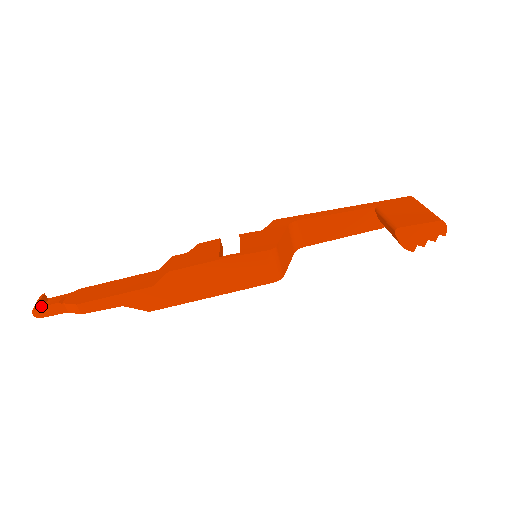
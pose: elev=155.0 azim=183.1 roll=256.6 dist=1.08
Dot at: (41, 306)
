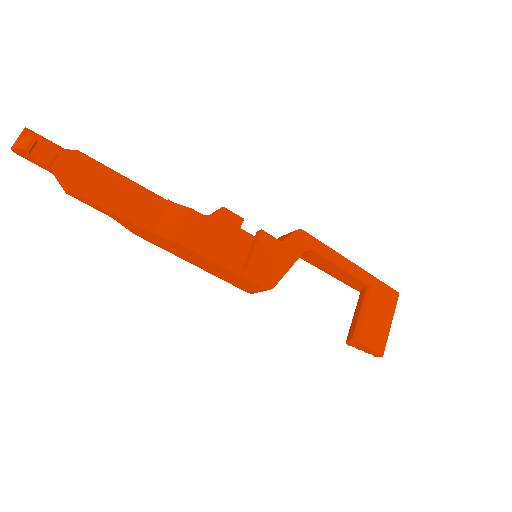
Dot at: (26, 153)
